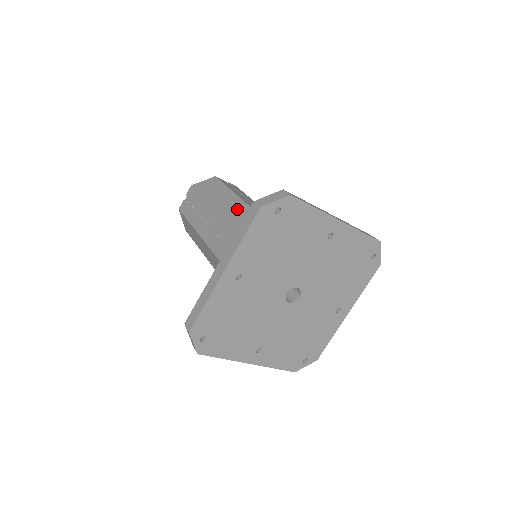
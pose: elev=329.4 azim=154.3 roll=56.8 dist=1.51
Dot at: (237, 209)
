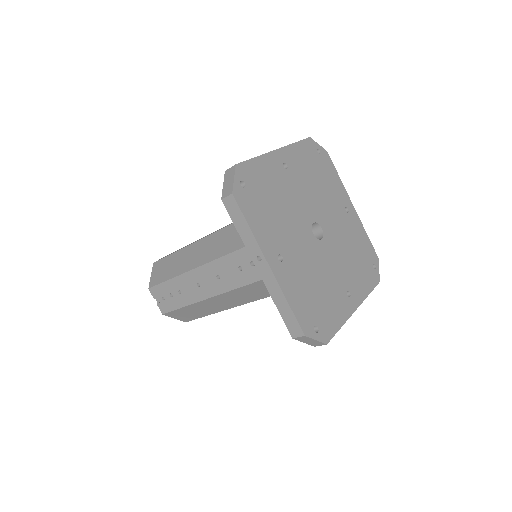
Dot at: occluded
